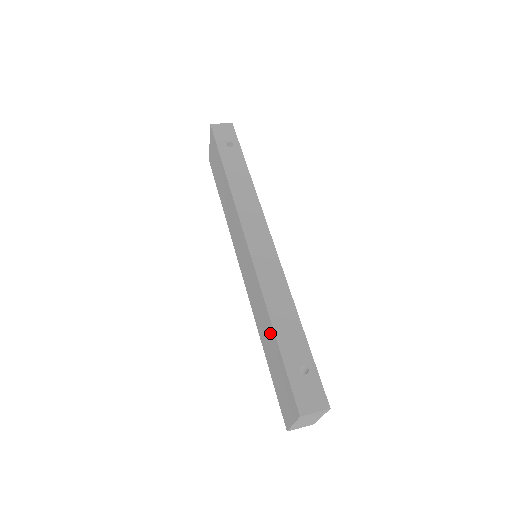
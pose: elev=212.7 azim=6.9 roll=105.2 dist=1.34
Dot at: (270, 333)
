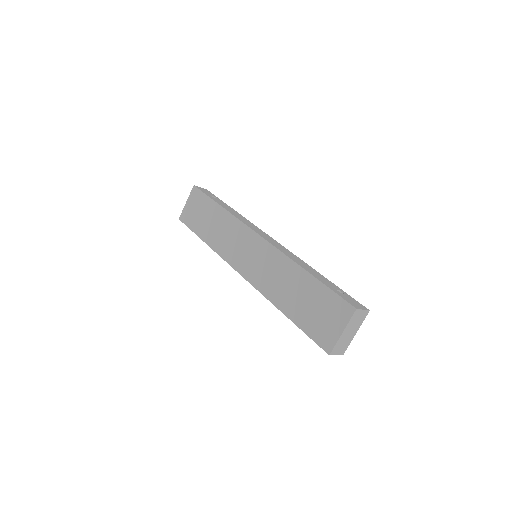
Dot at: (301, 280)
